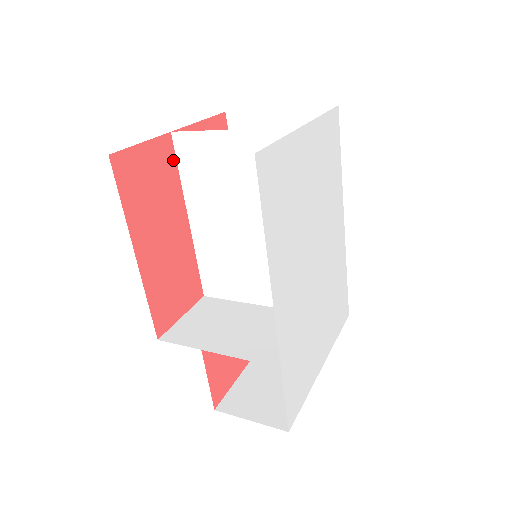
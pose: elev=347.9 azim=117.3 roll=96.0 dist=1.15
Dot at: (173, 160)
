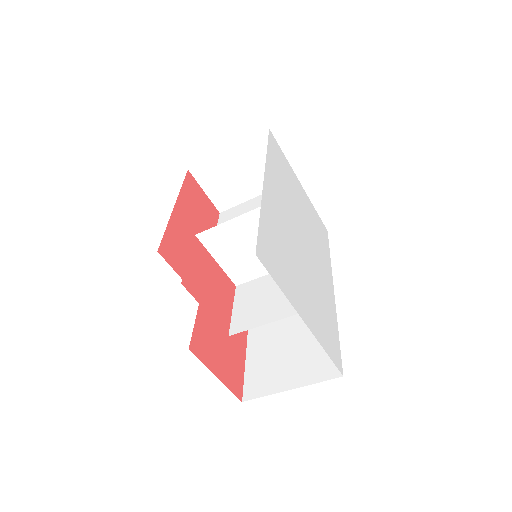
Dot at: (215, 221)
